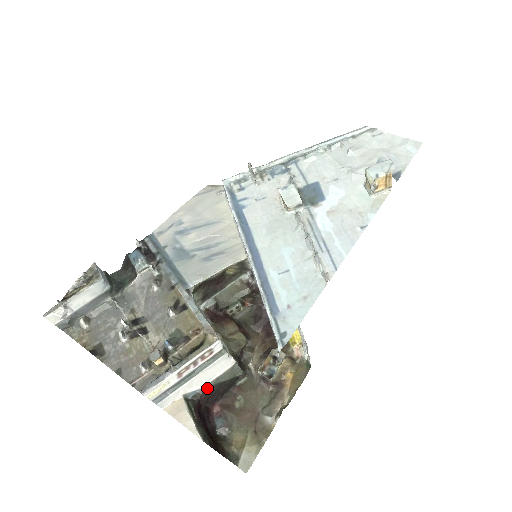
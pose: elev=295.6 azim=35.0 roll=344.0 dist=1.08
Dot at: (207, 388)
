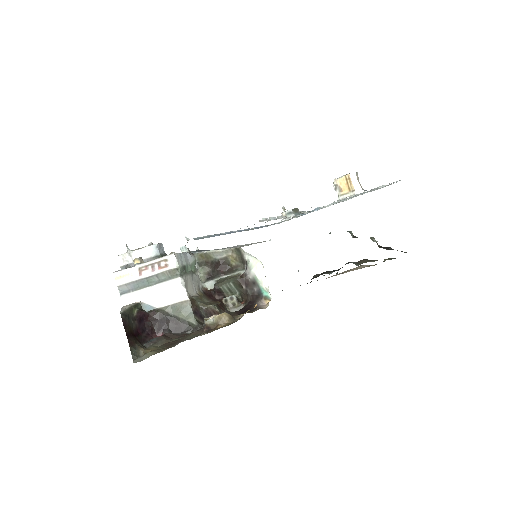
Dot at: (160, 310)
